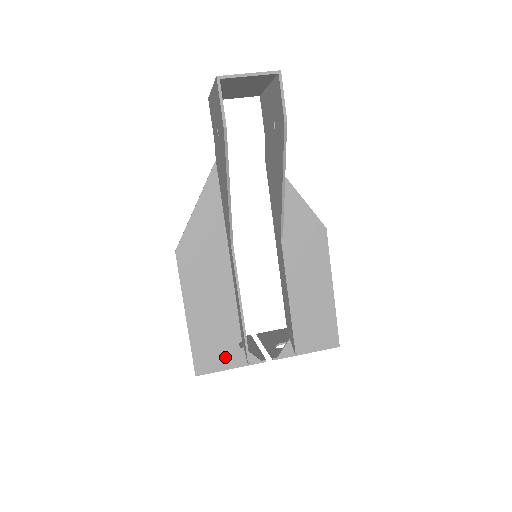
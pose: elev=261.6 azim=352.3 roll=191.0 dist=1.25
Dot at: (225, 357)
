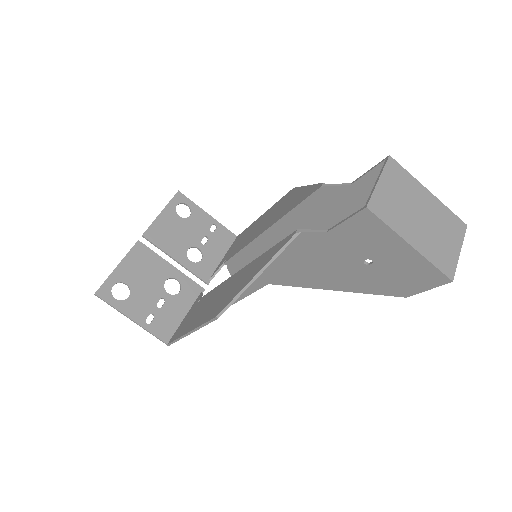
Dot at: occluded
